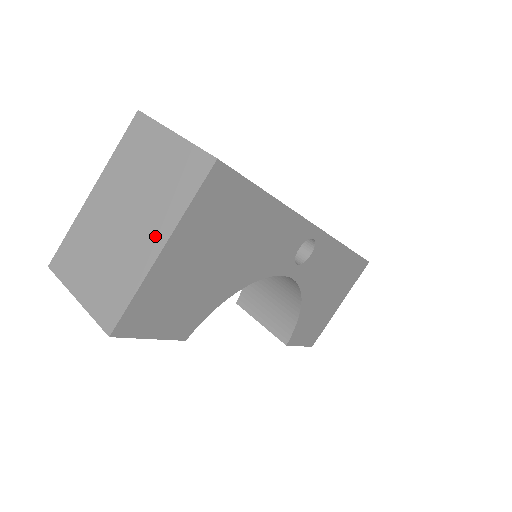
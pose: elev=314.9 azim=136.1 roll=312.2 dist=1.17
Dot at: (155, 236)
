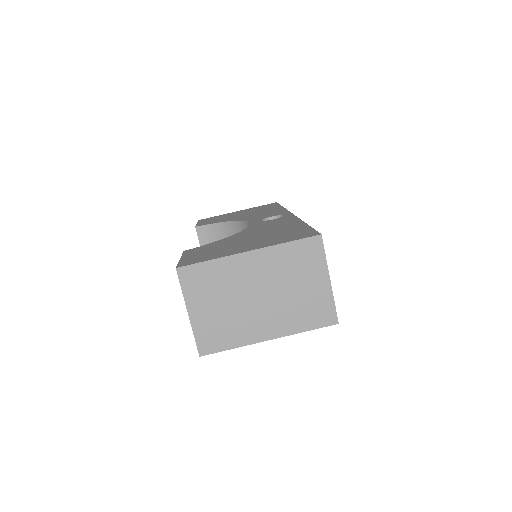
Dot at: (271, 328)
